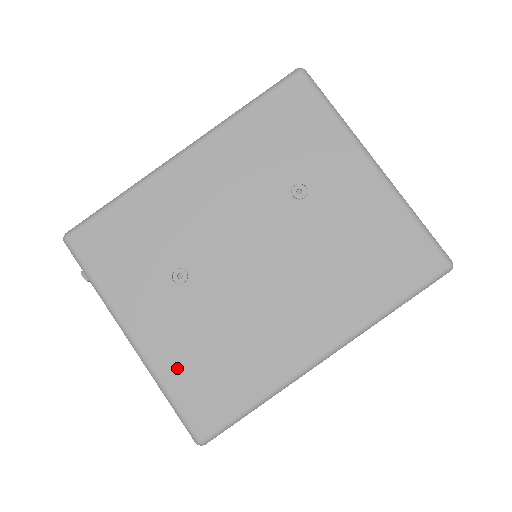
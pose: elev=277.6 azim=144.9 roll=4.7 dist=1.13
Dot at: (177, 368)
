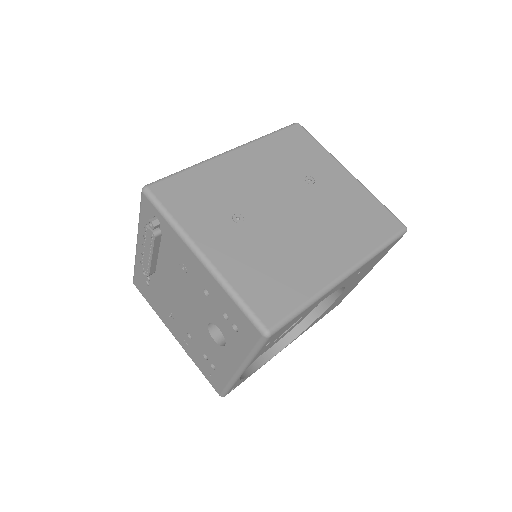
Dot at: (243, 277)
